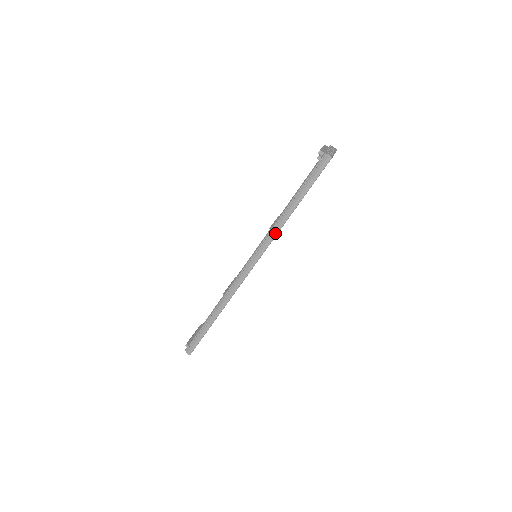
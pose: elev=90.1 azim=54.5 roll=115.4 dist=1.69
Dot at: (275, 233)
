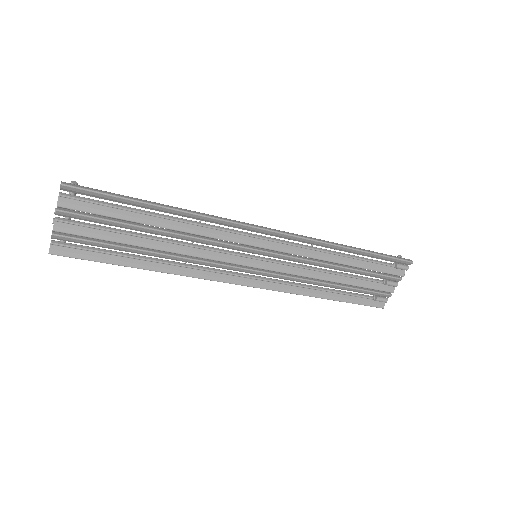
Dot at: (321, 240)
